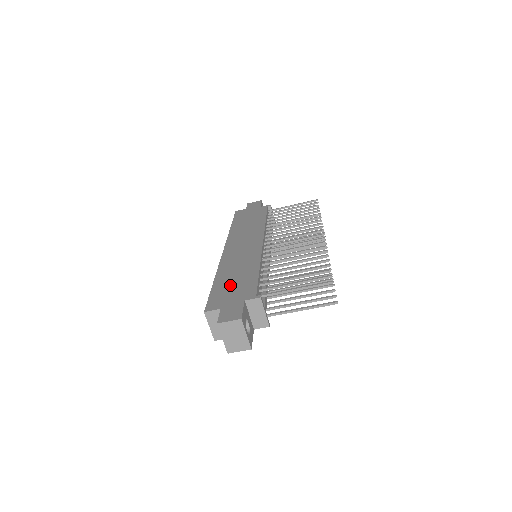
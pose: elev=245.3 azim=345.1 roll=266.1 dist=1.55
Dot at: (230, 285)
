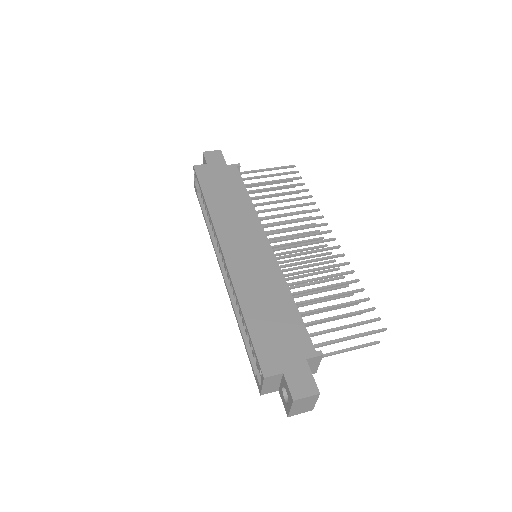
Dot at: (272, 328)
